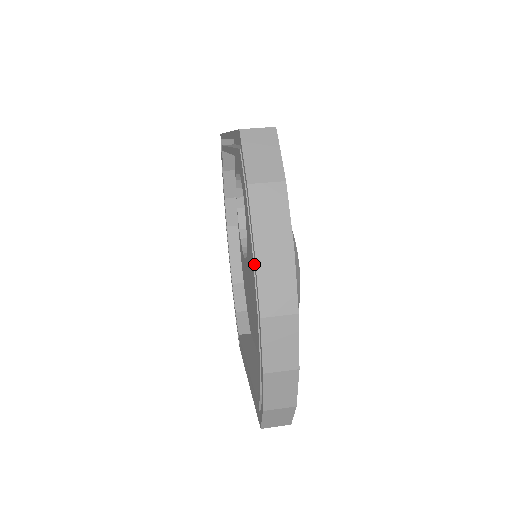
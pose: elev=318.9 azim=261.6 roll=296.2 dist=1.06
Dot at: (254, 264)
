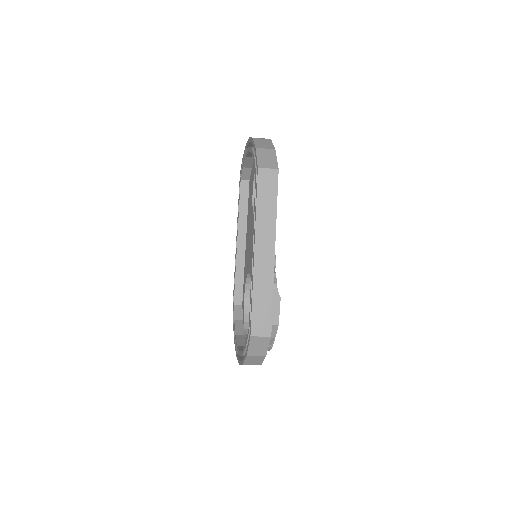
Dot at: (246, 151)
